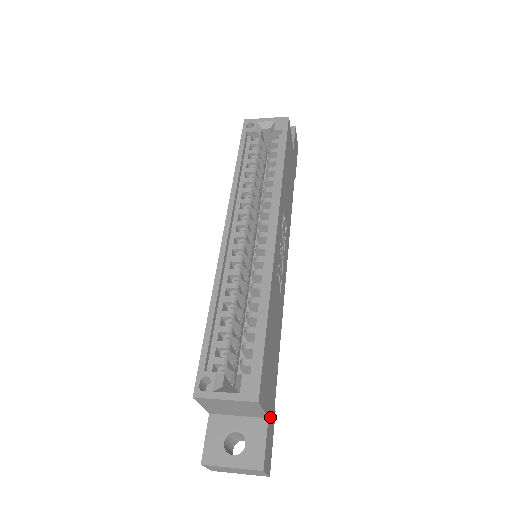
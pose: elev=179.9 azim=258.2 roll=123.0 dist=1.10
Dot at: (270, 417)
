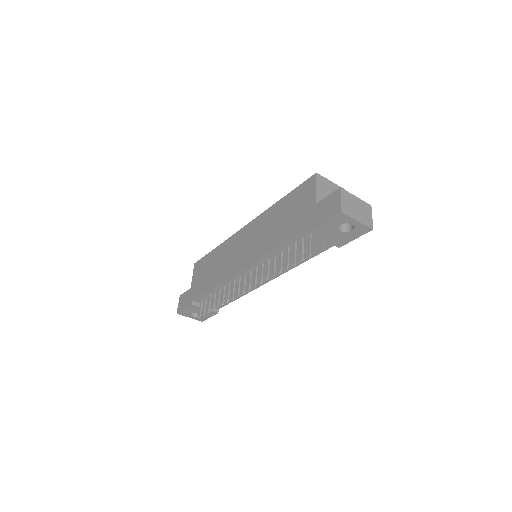
Dot at: occluded
